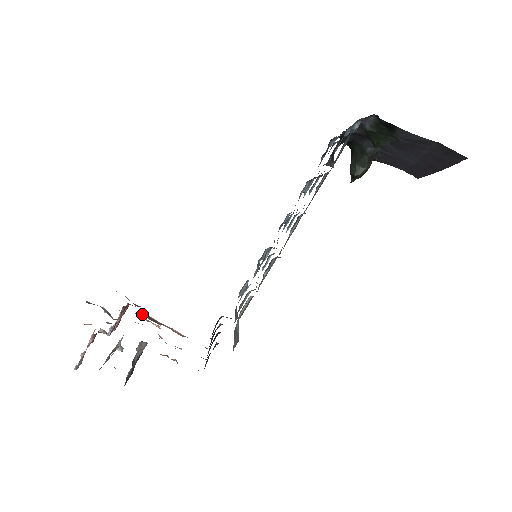
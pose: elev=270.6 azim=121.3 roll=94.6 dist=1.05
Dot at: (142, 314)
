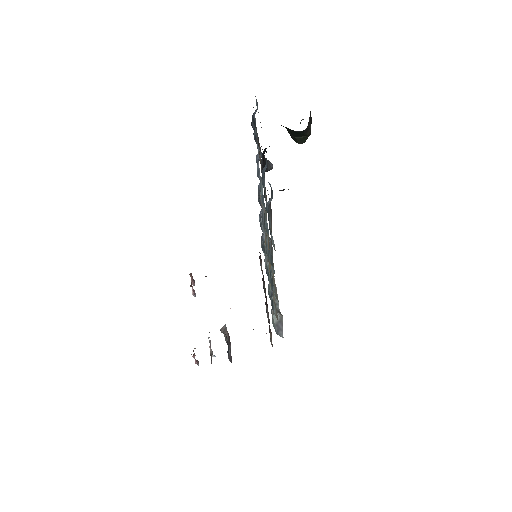
Dot at: occluded
